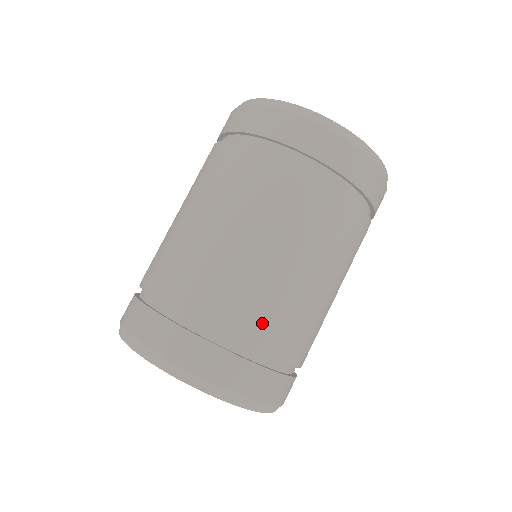
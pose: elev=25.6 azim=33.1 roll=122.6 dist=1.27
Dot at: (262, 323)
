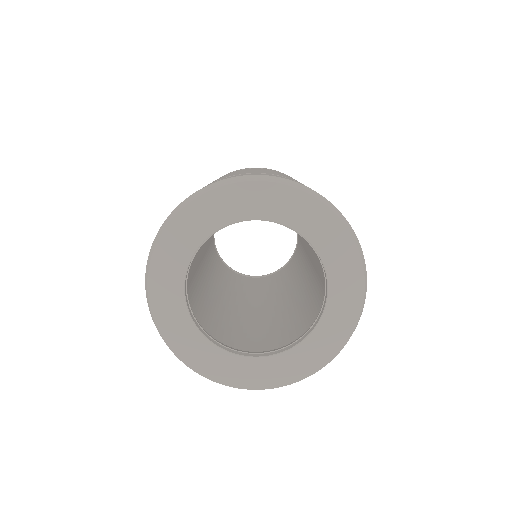
Dot at: occluded
